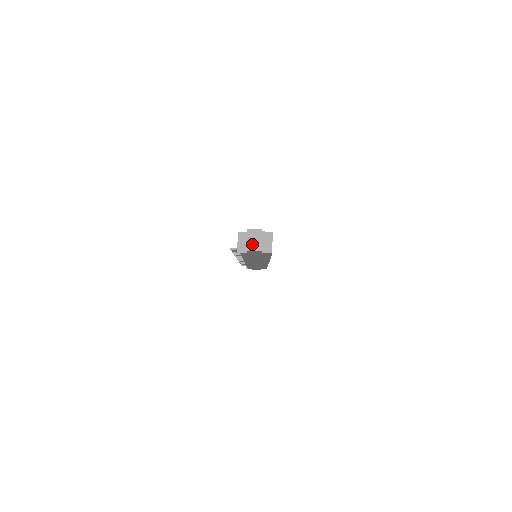
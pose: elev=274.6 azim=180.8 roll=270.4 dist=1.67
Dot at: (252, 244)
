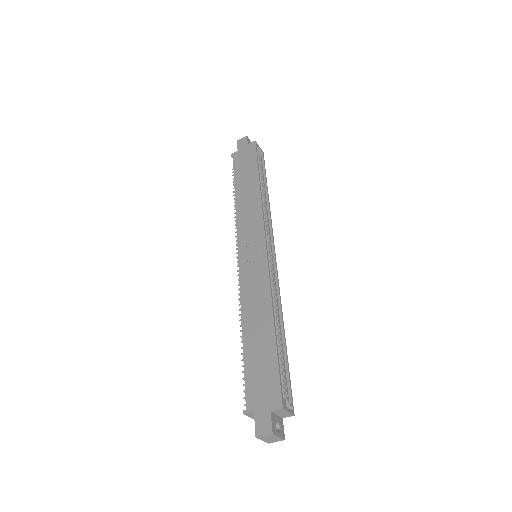
Dot at: (270, 441)
